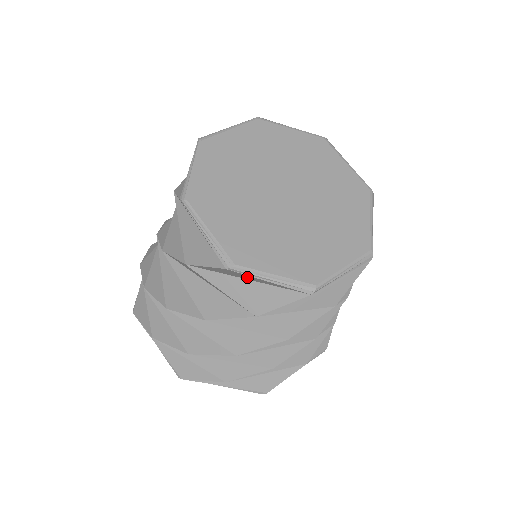
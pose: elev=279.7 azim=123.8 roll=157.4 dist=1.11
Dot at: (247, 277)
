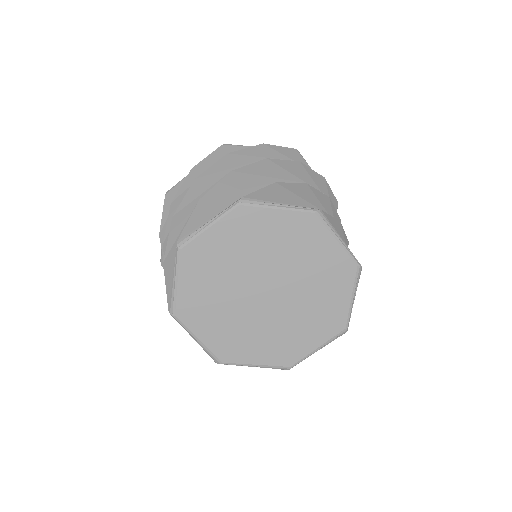
Dot at: occluded
